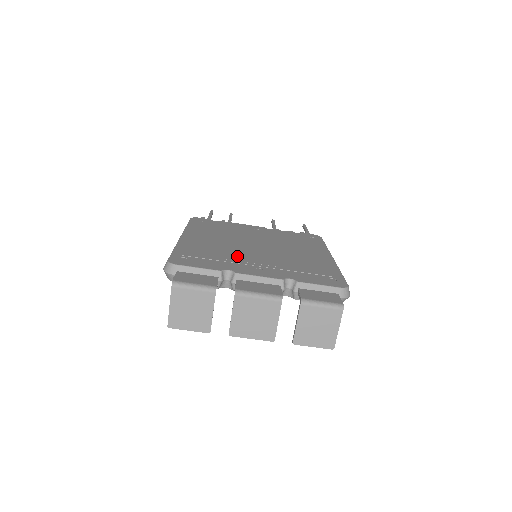
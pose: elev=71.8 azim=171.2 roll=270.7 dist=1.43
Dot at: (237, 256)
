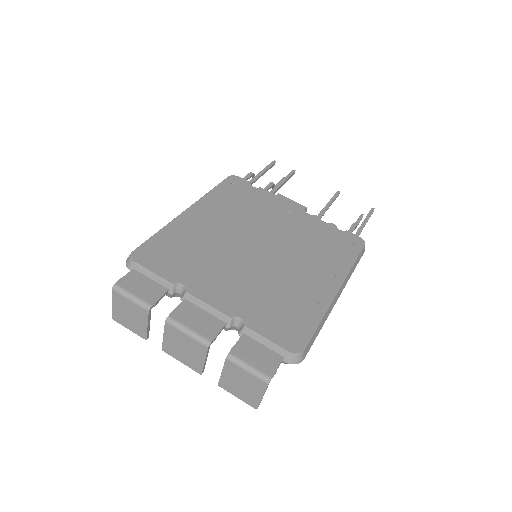
Dot at: (215, 261)
